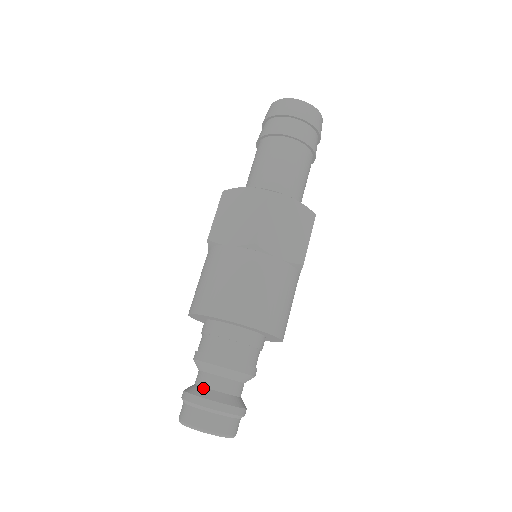
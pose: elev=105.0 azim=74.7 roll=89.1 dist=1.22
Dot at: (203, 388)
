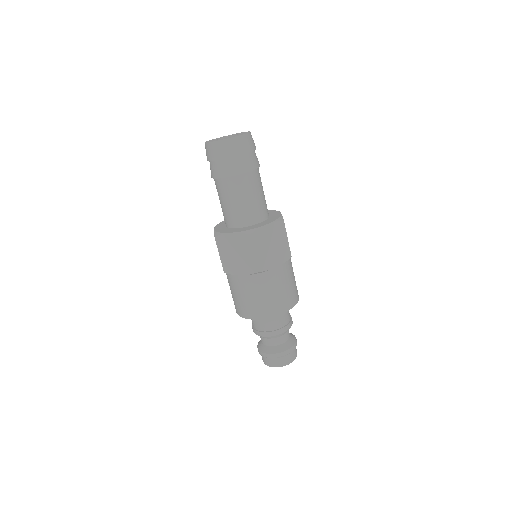
Dot at: (269, 347)
